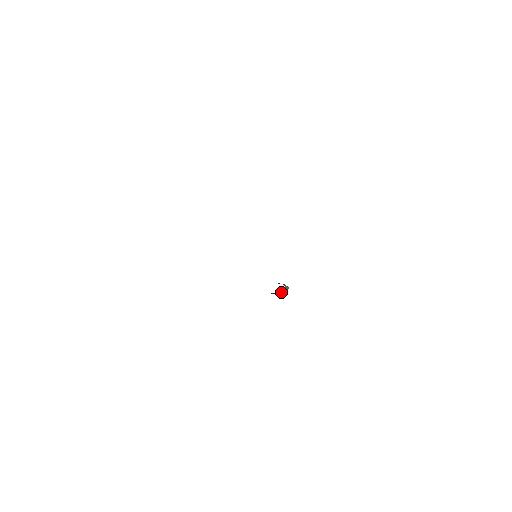
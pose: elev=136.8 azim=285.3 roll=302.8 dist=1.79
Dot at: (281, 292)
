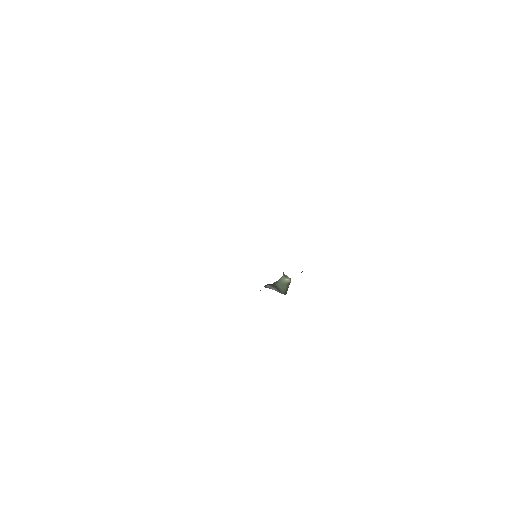
Dot at: (279, 282)
